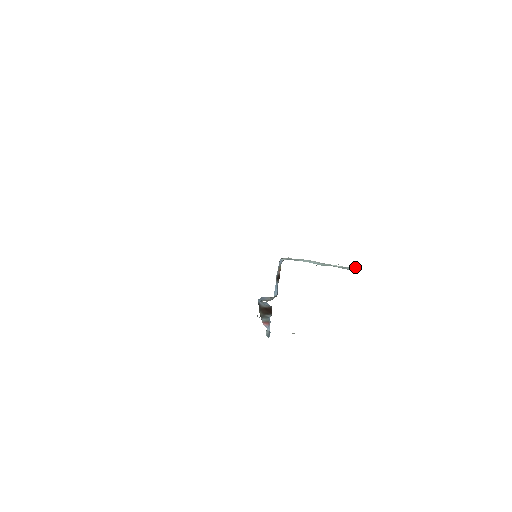
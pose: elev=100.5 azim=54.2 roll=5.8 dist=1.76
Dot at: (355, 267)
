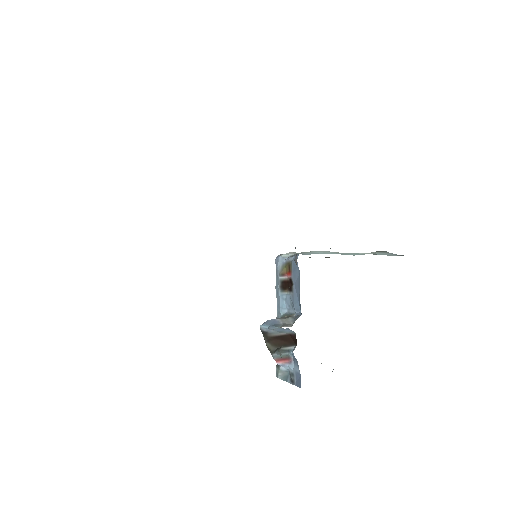
Dot at: (381, 251)
